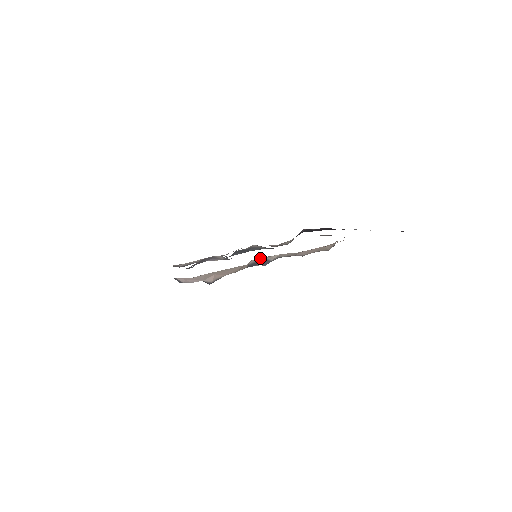
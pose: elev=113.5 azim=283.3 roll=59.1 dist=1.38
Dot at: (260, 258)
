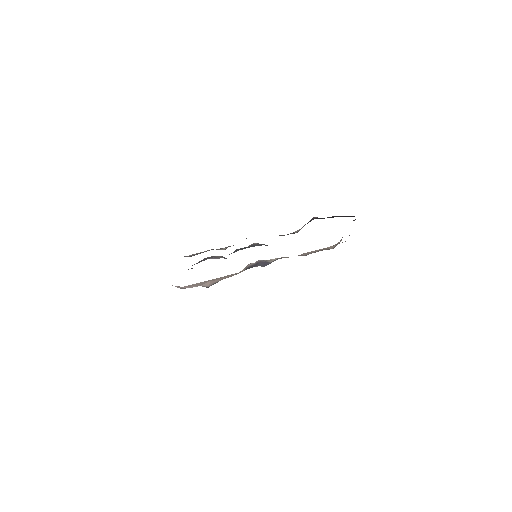
Dot at: (258, 260)
